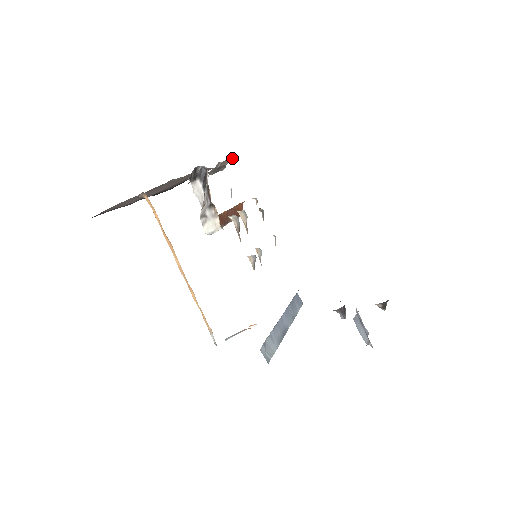
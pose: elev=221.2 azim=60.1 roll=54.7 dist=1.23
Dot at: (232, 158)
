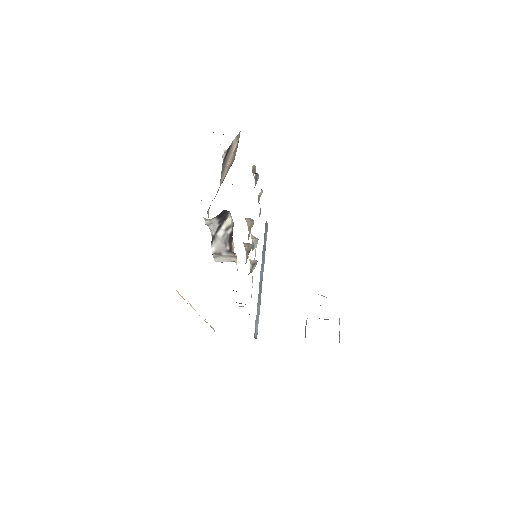
Dot at: occluded
